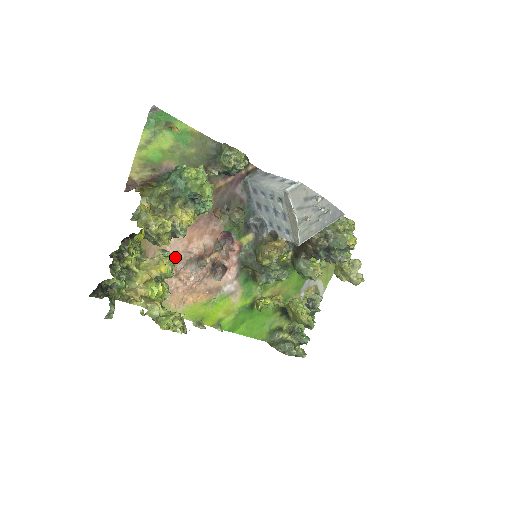
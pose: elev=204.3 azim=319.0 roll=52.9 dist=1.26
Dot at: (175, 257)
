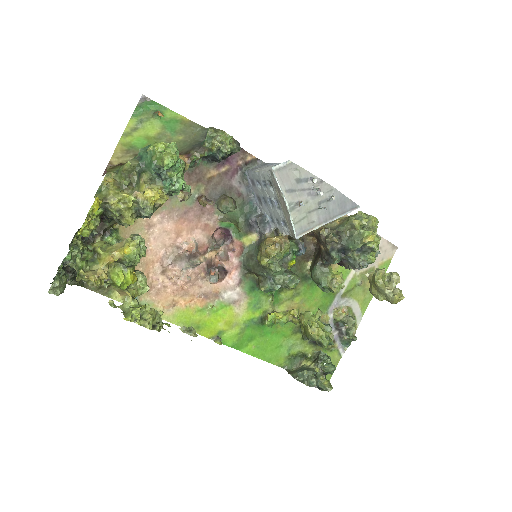
Dot at: (161, 251)
